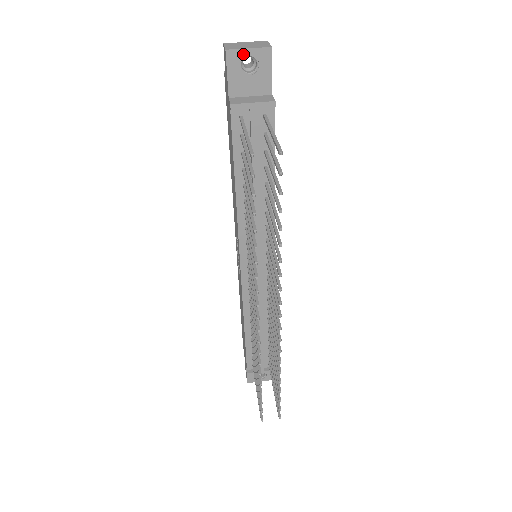
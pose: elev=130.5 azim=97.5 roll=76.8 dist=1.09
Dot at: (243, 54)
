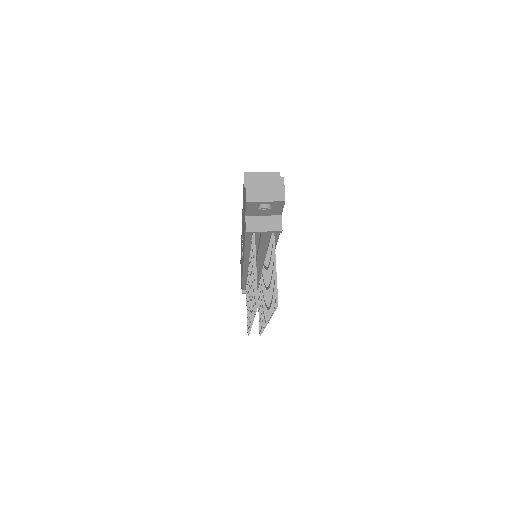
Dot at: (260, 203)
